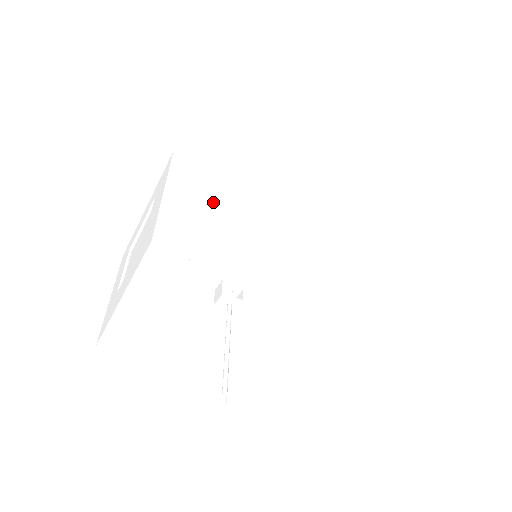
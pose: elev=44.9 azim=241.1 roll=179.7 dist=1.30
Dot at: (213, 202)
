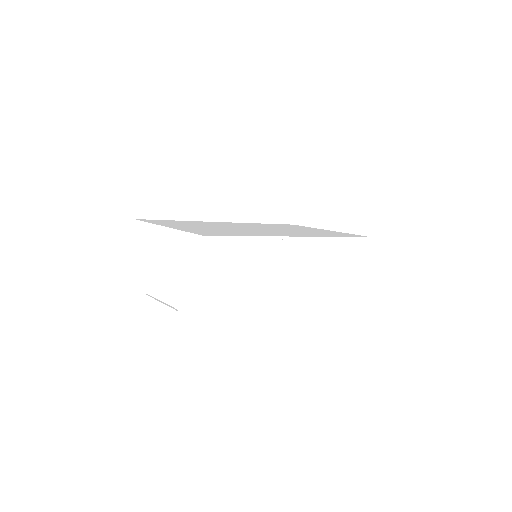
Dot at: (234, 281)
